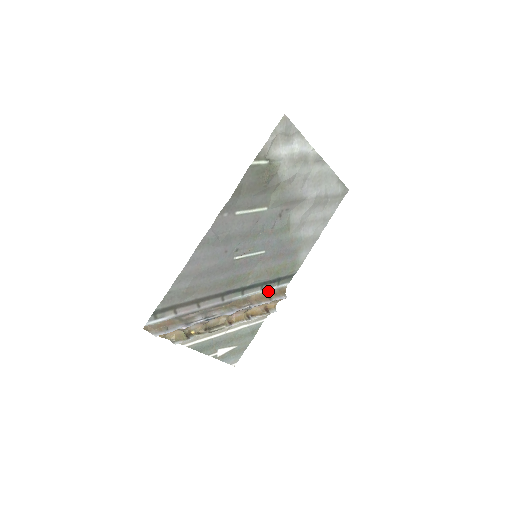
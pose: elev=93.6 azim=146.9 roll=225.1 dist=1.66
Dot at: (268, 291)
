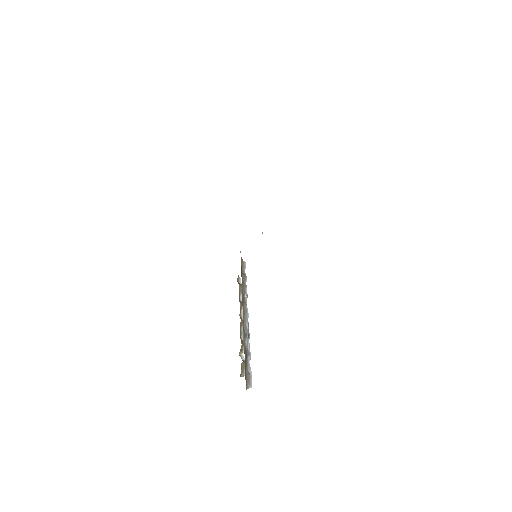
Dot at: (241, 269)
